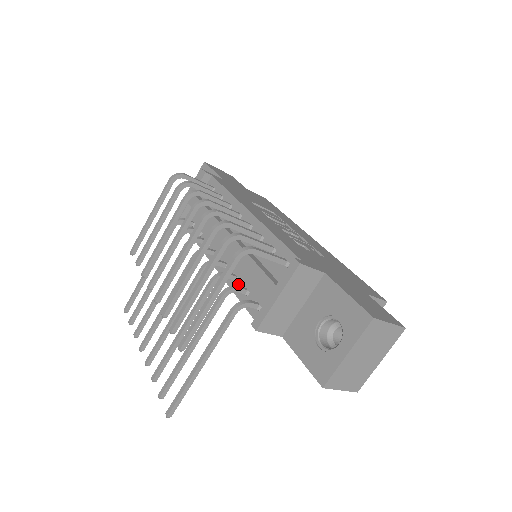
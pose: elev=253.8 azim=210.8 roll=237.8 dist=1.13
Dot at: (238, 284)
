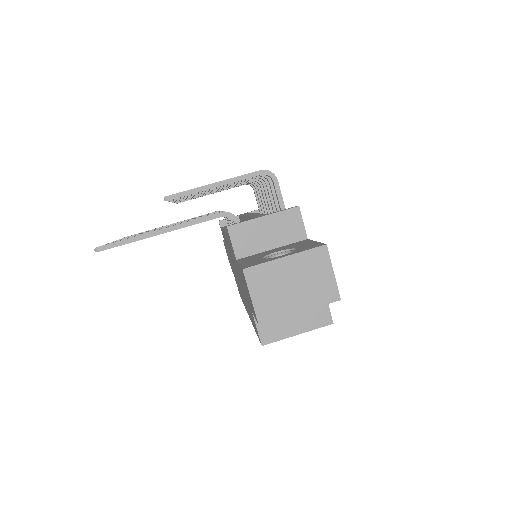
Dot at: occluded
